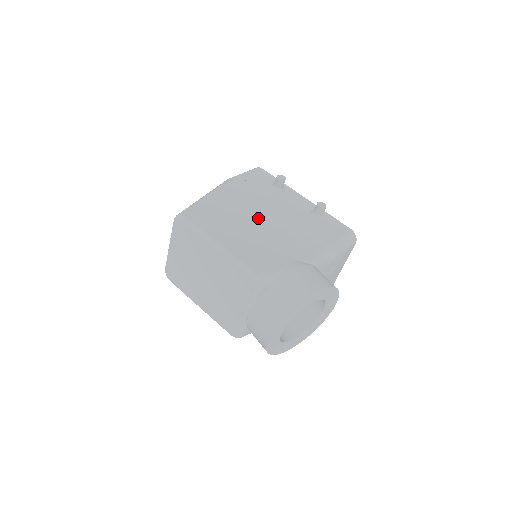
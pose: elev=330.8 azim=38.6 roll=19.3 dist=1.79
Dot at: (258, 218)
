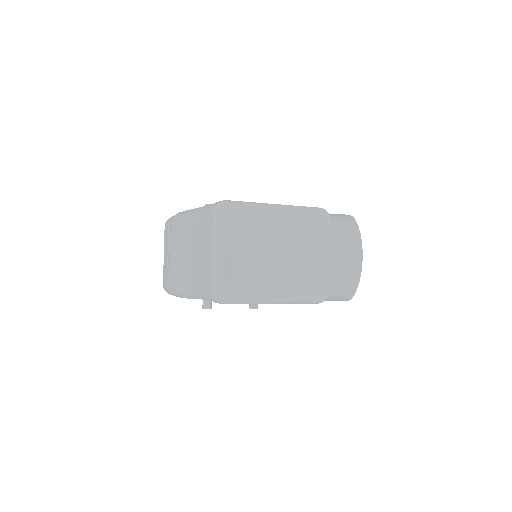
Dot at: occluded
